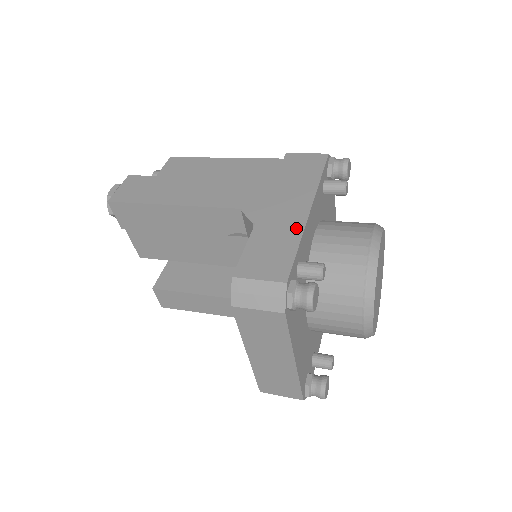
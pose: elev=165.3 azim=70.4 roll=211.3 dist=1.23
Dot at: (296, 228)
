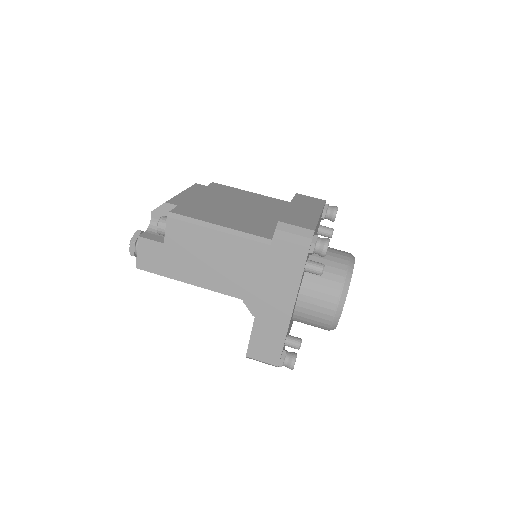
Dot at: (283, 327)
